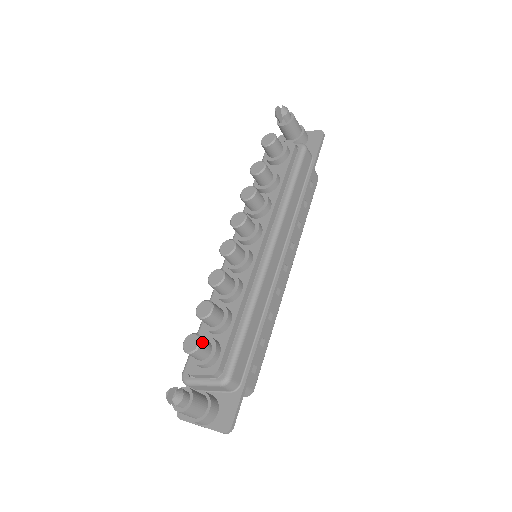
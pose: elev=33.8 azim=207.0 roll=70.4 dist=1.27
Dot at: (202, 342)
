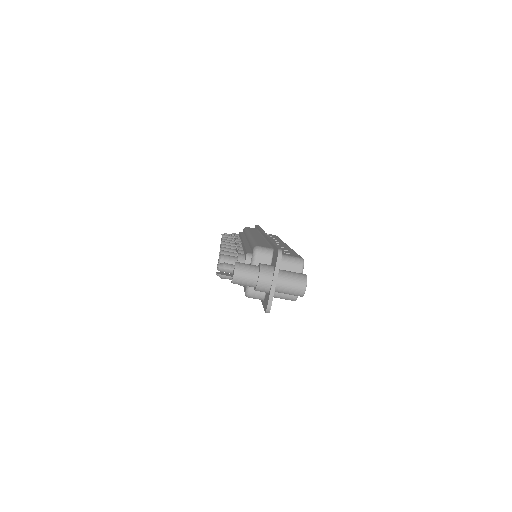
Dot at: (223, 255)
